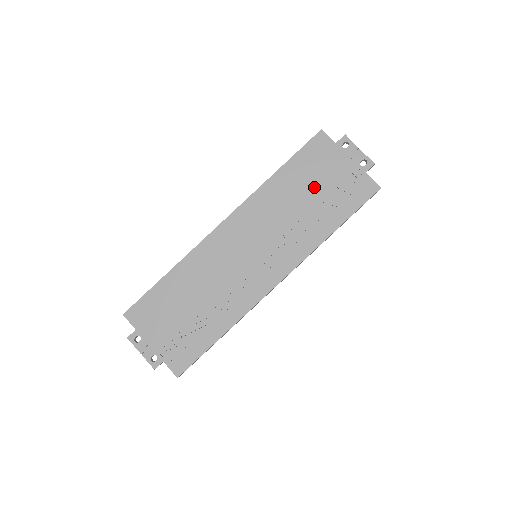
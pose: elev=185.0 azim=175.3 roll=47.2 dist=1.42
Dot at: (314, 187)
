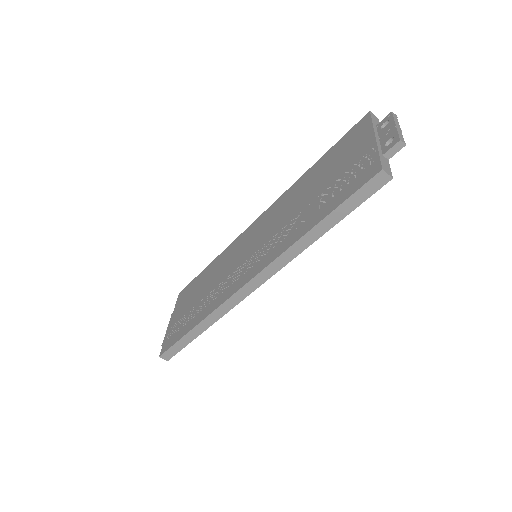
Dot at: (326, 178)
